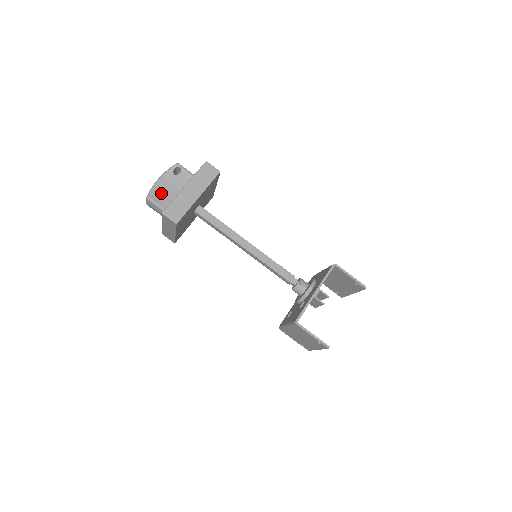
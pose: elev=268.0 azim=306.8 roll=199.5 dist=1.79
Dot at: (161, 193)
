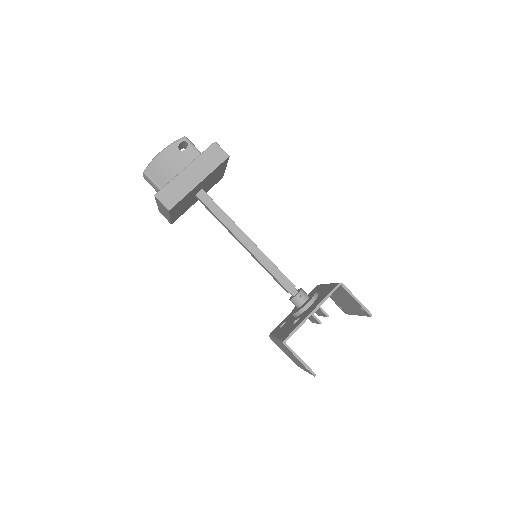
Dot at: (161, 169)
